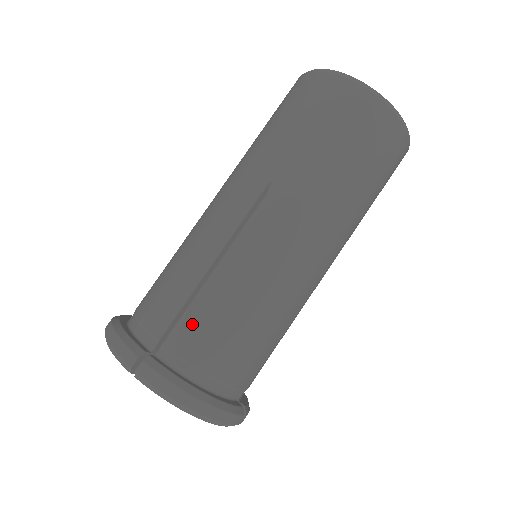
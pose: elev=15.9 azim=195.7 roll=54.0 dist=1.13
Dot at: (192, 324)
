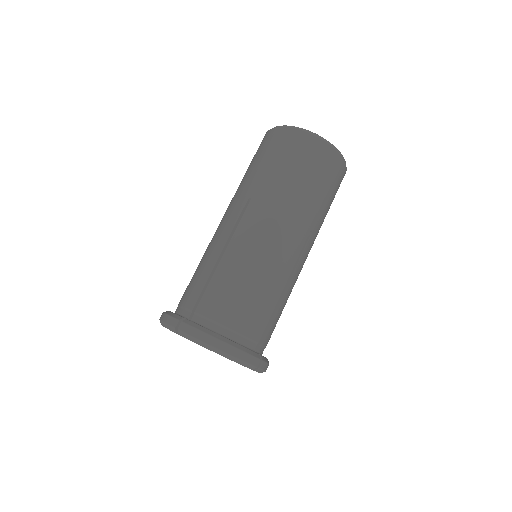
Dot at: (211, 295)
